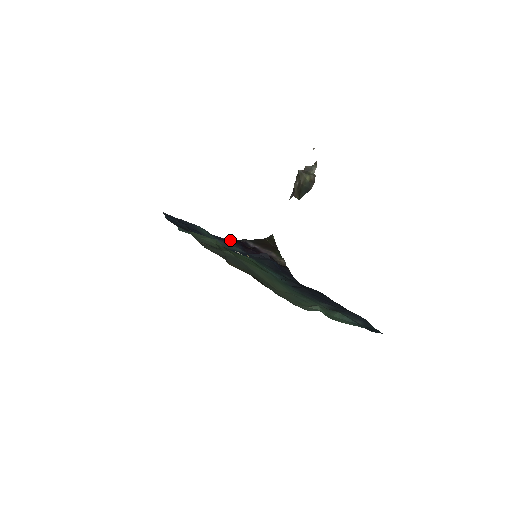
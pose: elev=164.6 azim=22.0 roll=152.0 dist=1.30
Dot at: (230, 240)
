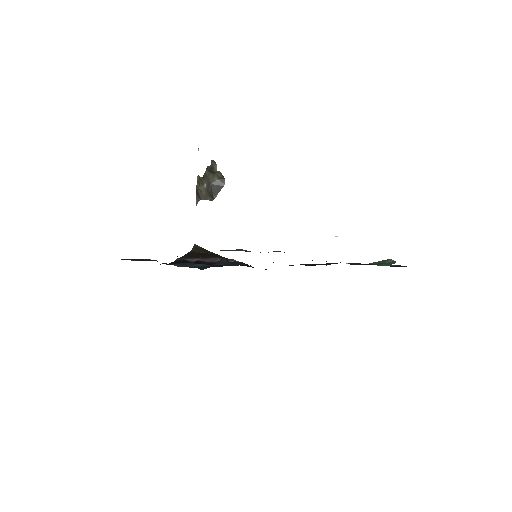
Dot at: occluded
